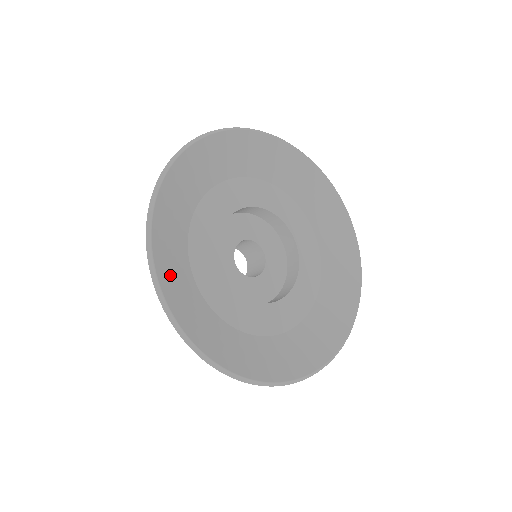
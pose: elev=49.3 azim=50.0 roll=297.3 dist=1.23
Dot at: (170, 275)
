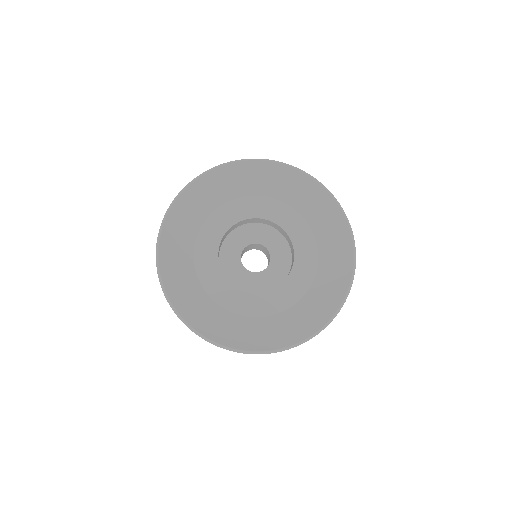
Dot at: (189, 204)
